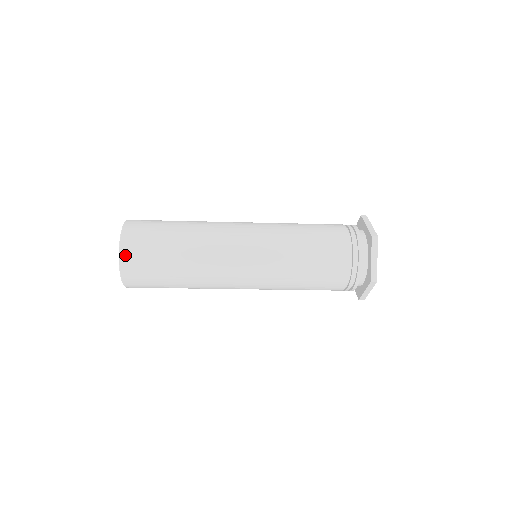
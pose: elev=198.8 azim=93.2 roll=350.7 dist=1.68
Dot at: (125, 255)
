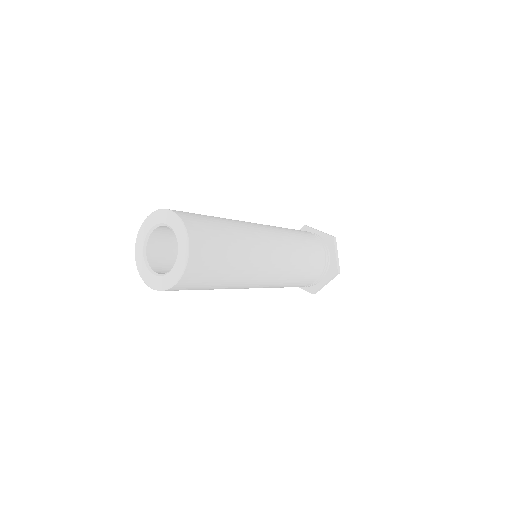
Dot at: (194, 243)
